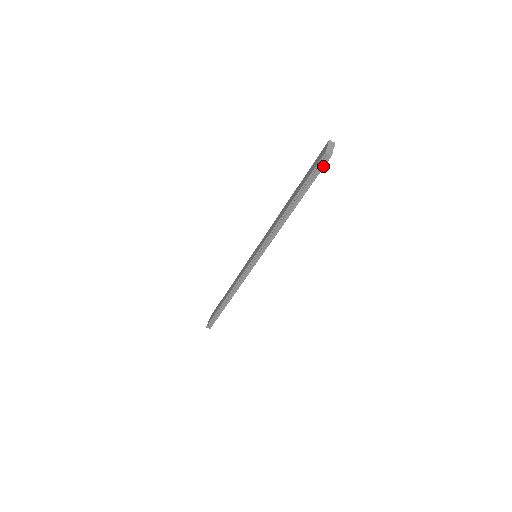
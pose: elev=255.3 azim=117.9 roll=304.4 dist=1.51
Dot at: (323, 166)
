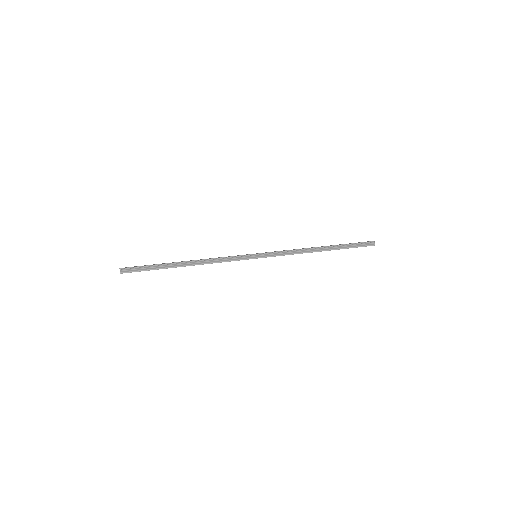
Dot at: (367, 245)
